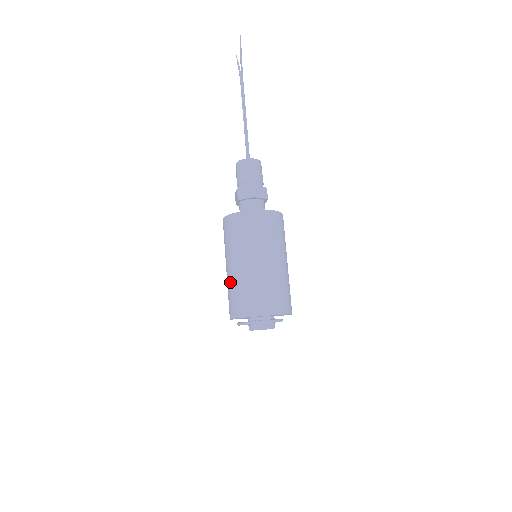
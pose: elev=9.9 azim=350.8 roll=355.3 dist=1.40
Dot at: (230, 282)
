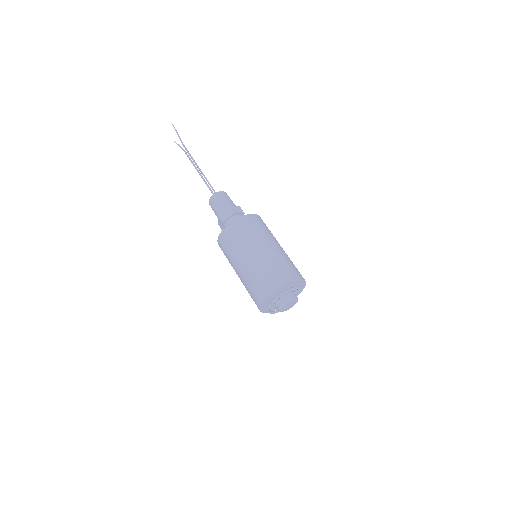
Dot at: (246, 279)
